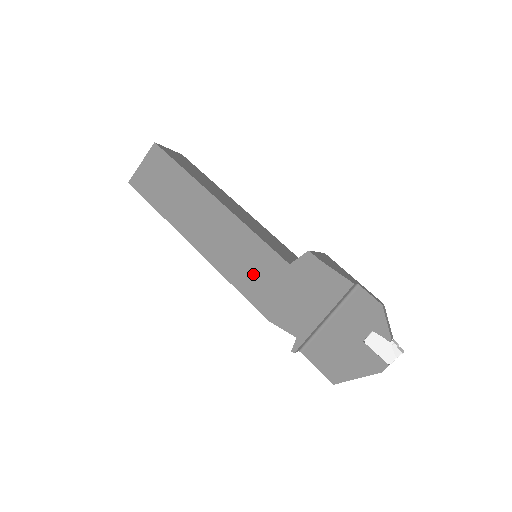
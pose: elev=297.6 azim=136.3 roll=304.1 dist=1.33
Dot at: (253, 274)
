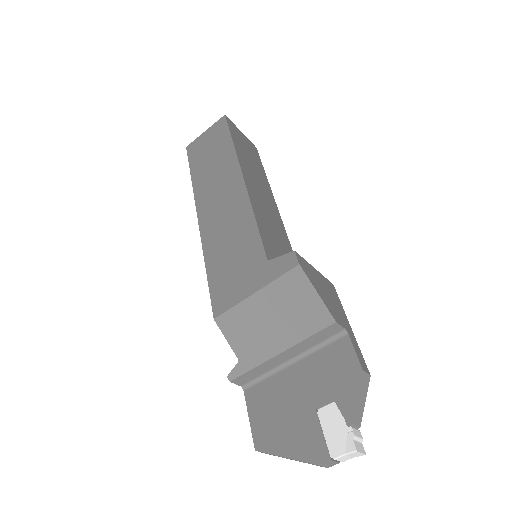
Dot at: (229, 261)
